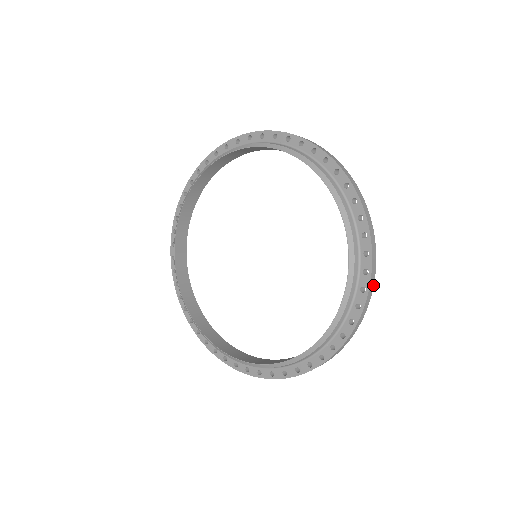
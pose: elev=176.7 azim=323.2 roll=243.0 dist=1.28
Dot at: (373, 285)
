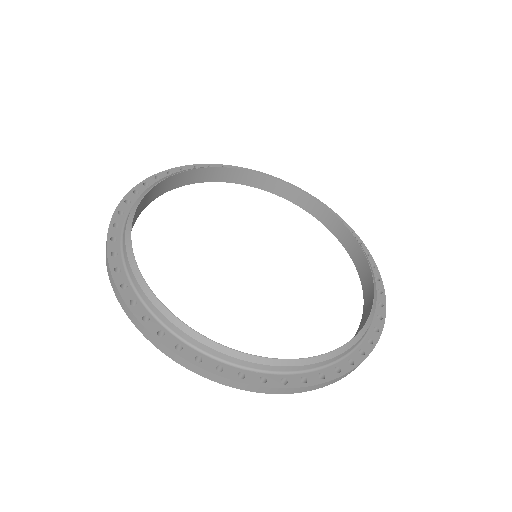
Dot at: occluded
